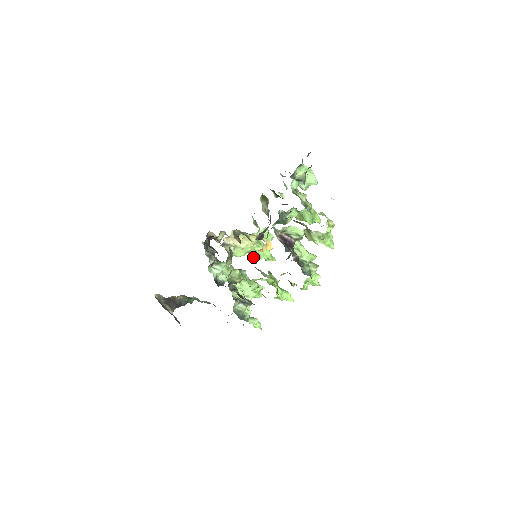
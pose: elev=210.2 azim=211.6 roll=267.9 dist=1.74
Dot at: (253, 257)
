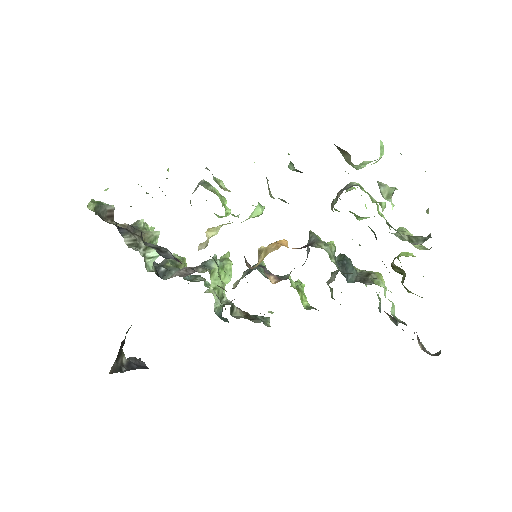
Dot at: (265, 271)
